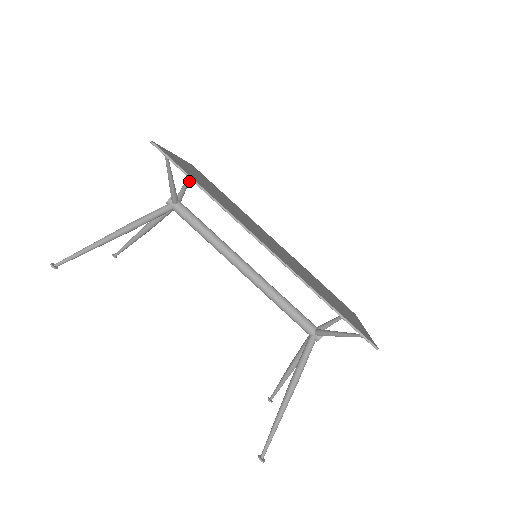
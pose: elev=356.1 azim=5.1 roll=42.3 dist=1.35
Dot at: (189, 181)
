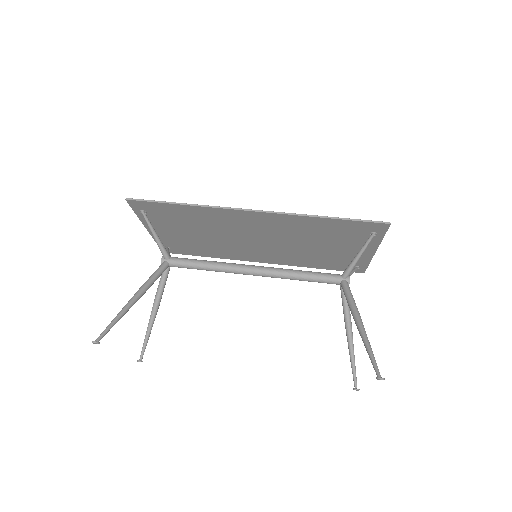
Dot at: occluded
